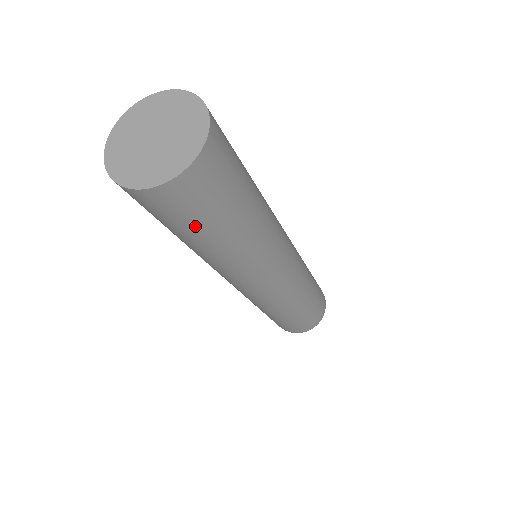
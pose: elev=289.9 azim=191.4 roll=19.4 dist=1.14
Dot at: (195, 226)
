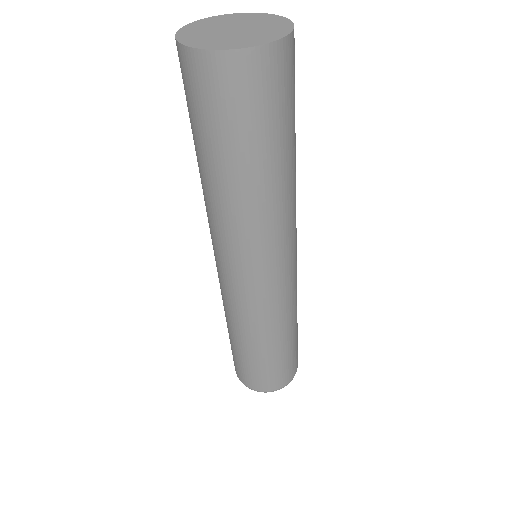
Dot at: (204, 130)
